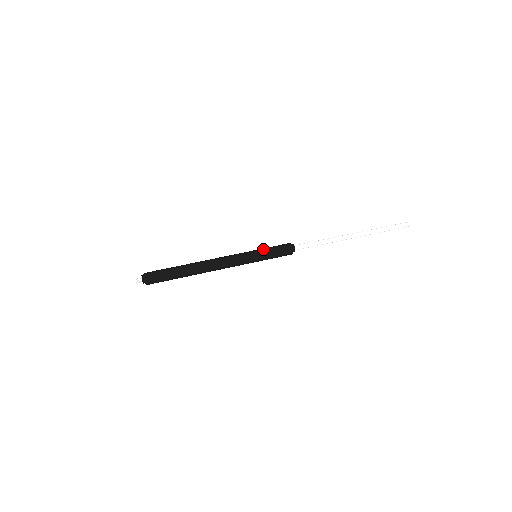
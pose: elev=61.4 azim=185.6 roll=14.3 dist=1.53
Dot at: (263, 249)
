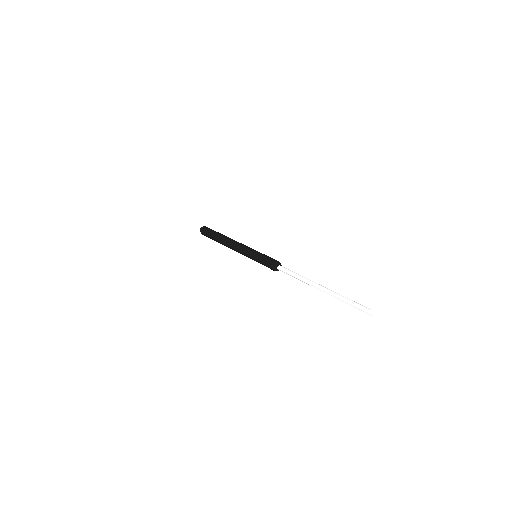
Dot at: (264, 254)
